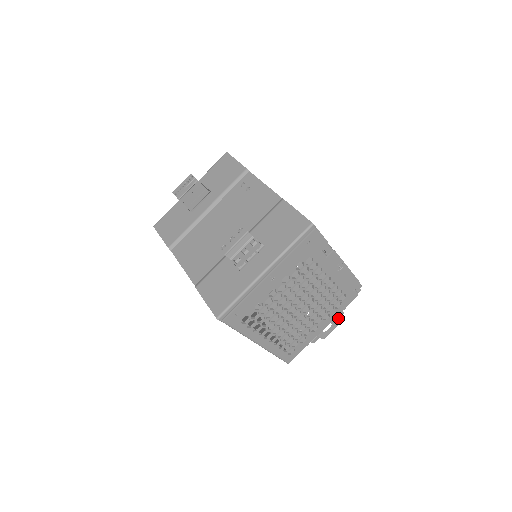
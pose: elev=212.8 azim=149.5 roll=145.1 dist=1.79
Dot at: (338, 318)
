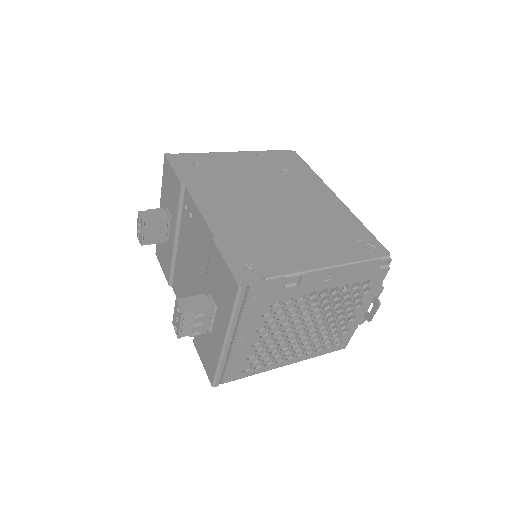
Dot at: (379, 293)
